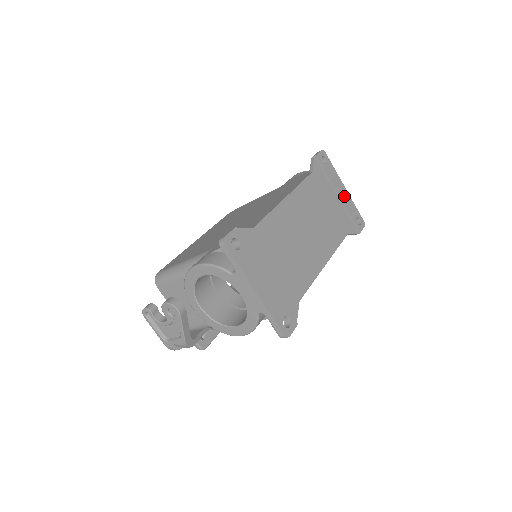
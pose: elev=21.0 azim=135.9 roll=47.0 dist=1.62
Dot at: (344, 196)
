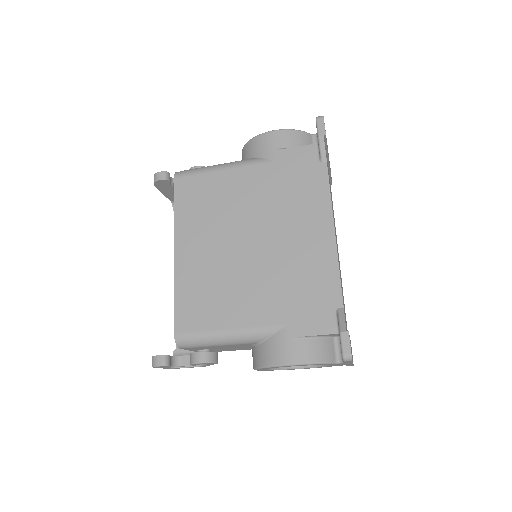
Dot at: occluded
